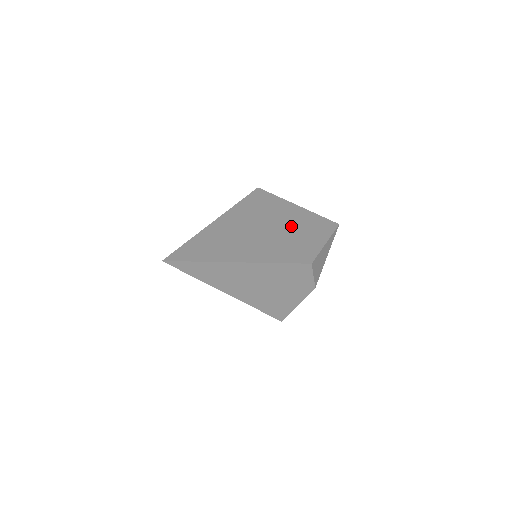
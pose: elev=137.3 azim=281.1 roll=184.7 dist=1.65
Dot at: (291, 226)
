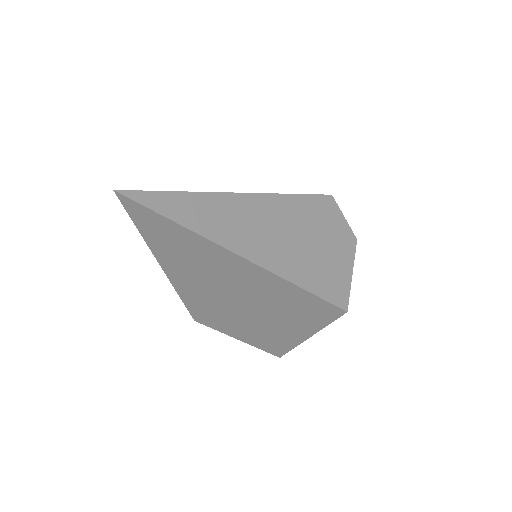
Dot at: occluded
